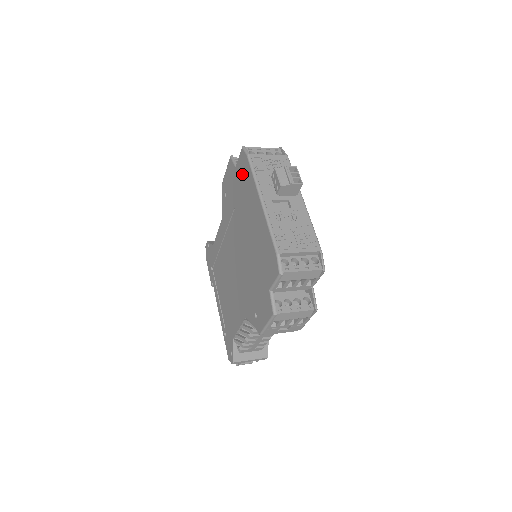
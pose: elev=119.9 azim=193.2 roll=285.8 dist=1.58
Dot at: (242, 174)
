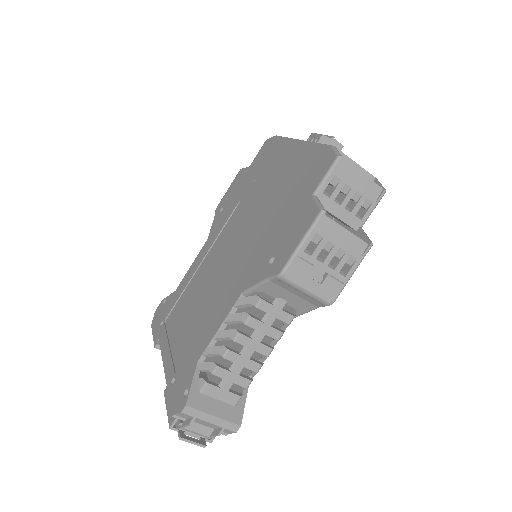
Dot at: (263, 157)
